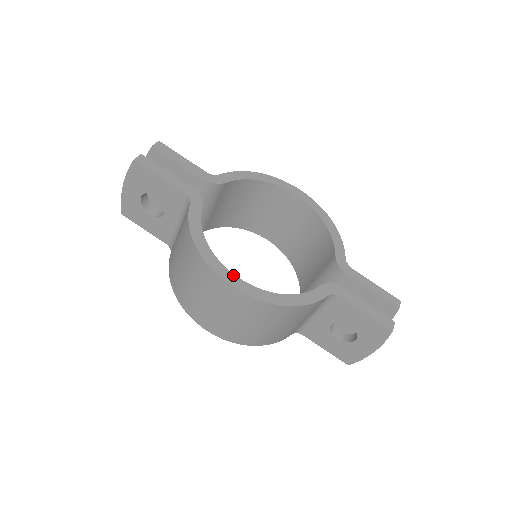
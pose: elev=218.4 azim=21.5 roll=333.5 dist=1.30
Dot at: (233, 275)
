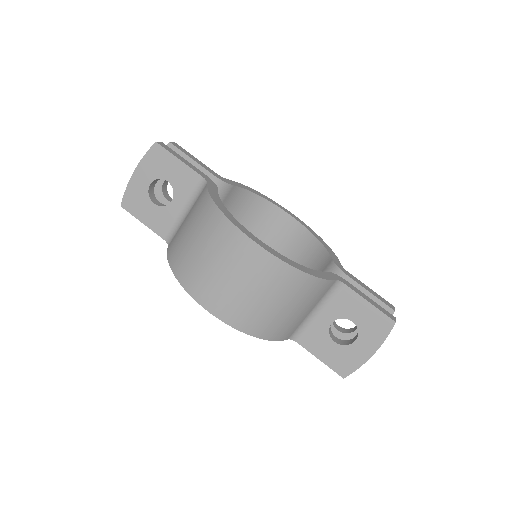
Dot at: (254, 236)
